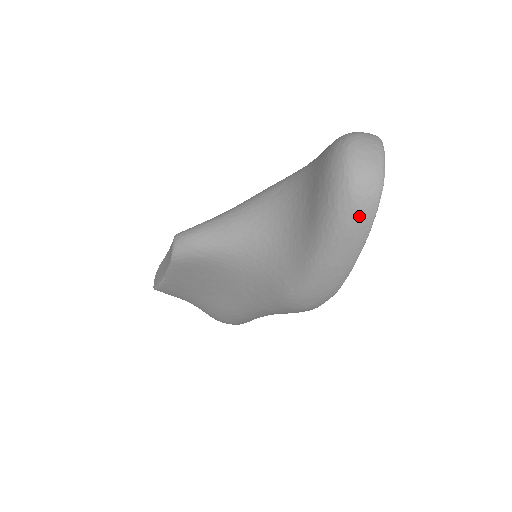
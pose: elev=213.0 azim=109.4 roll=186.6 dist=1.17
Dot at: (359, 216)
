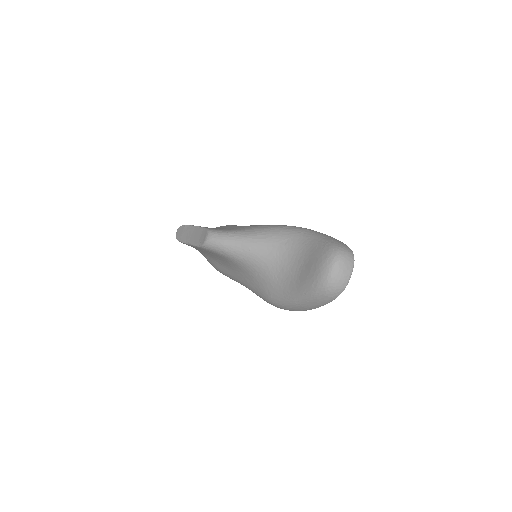
Dot at: (326, 298)
